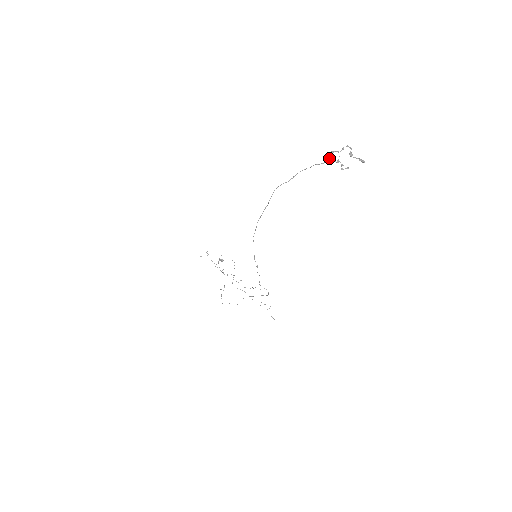
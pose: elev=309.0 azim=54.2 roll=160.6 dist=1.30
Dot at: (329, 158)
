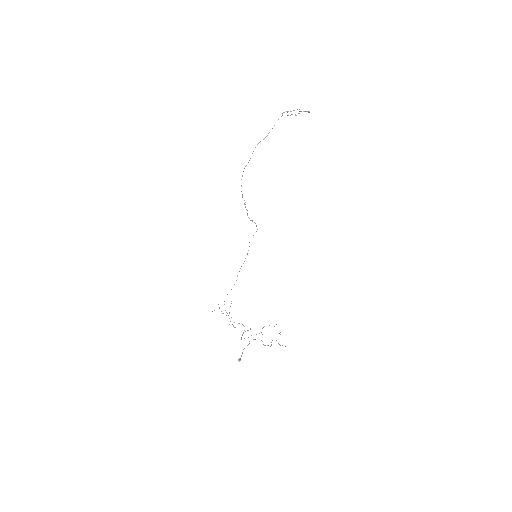
Dot at: occluded
